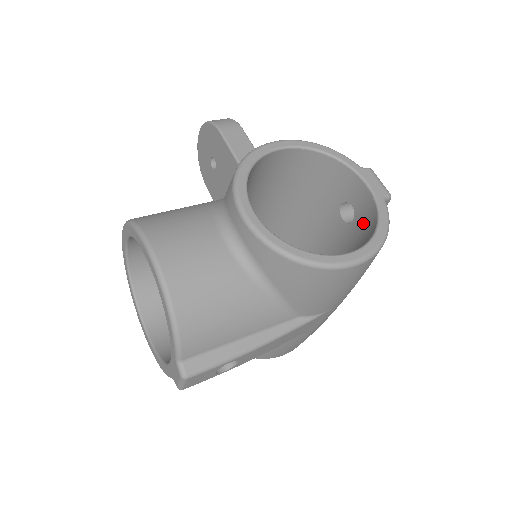
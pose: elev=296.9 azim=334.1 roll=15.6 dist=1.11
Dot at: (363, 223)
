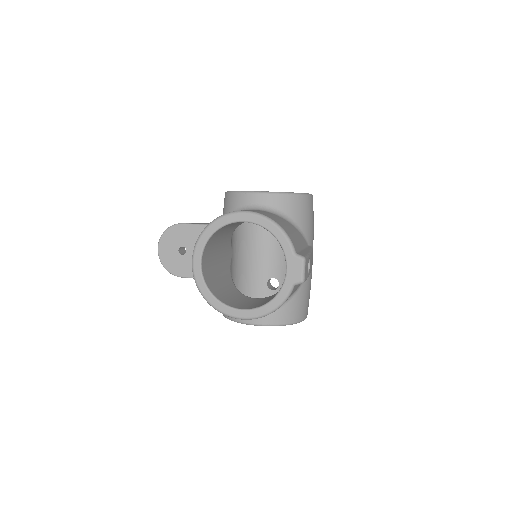
Dot at: occluded
